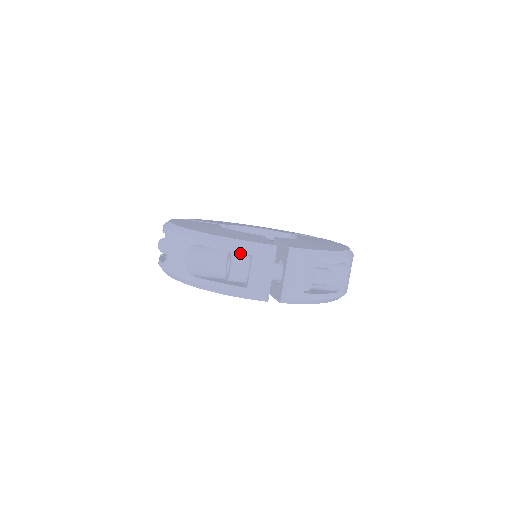
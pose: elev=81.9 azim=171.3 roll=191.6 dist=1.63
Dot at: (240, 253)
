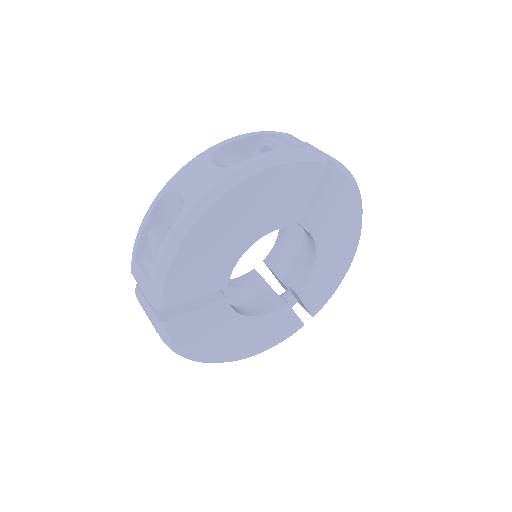
Dot at: (268, 133)
